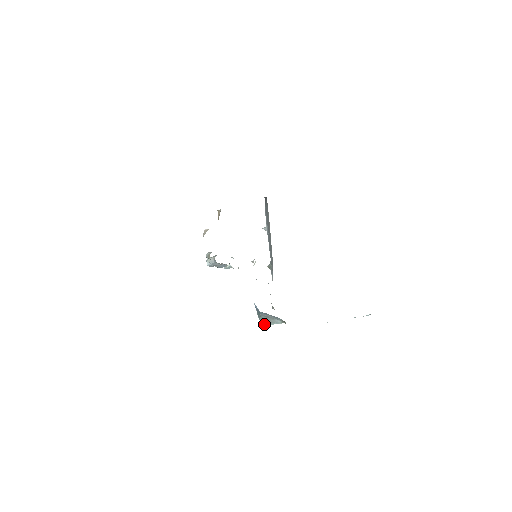
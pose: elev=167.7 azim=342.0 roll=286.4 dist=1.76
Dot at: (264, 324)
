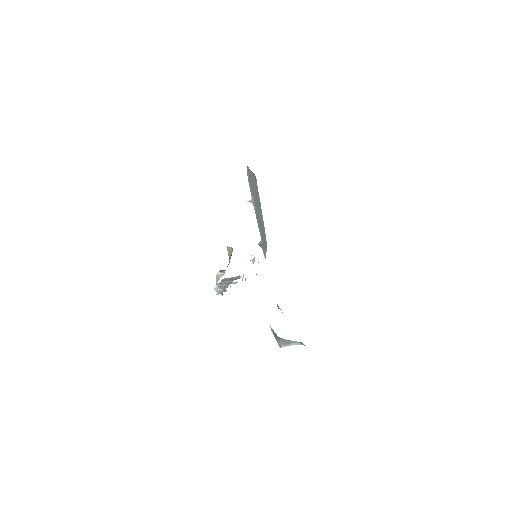
Dot at: (282, 345)
